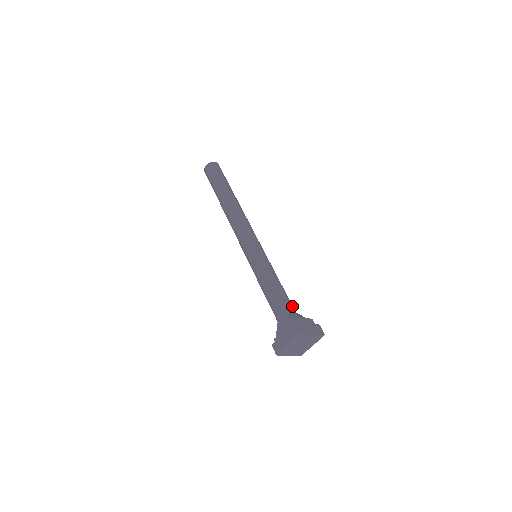
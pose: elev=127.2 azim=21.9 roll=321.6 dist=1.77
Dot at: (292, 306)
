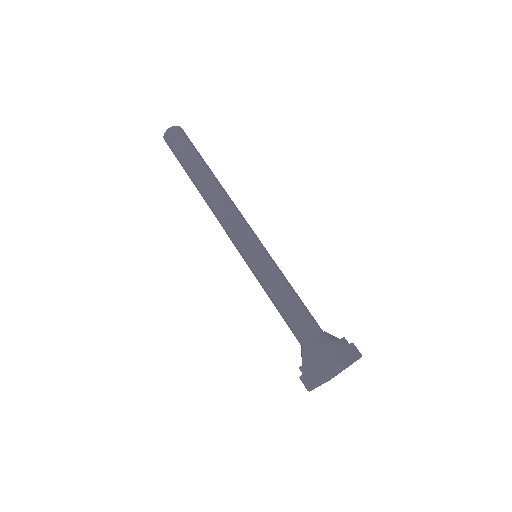
Dot at: (316, 323)
